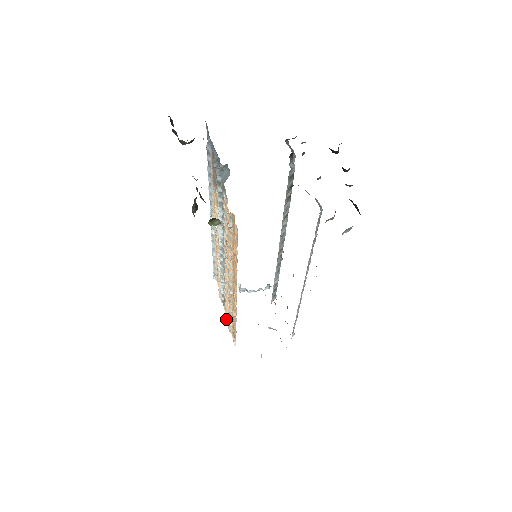
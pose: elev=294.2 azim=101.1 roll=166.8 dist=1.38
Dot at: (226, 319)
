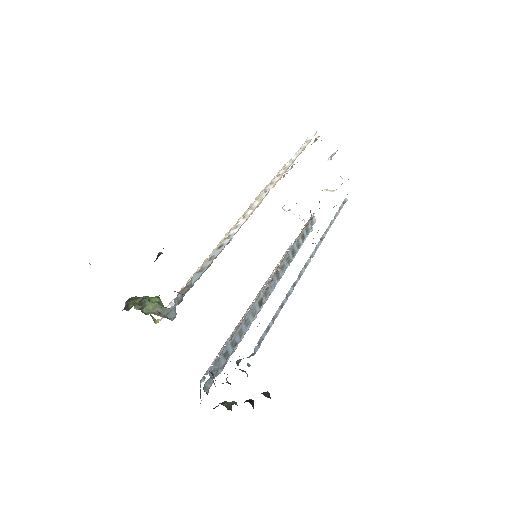
Dot at: occluded
